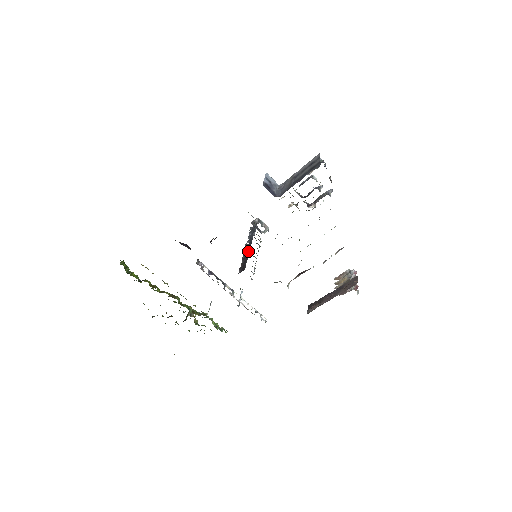
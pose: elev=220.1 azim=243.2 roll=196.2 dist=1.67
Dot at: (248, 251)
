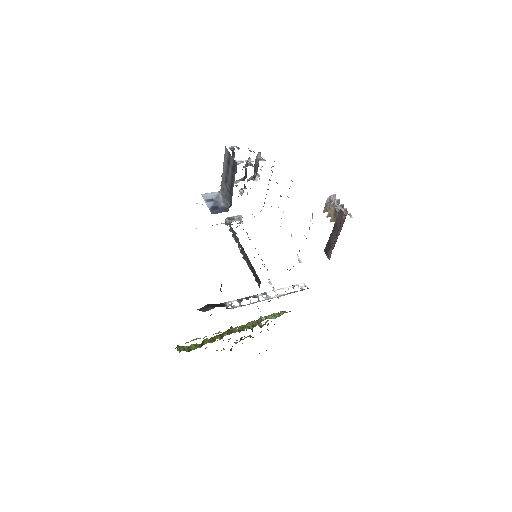
Dot at: (248, 260)
